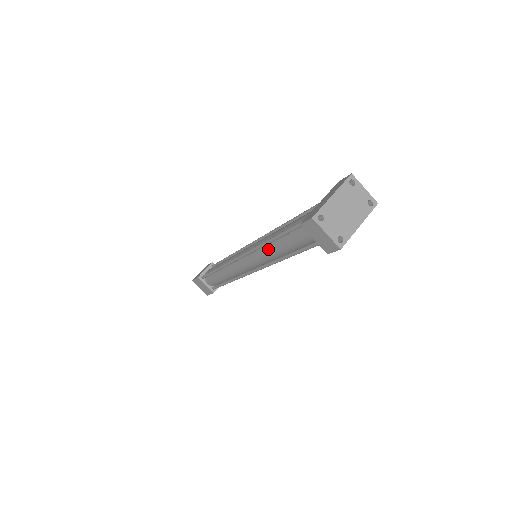
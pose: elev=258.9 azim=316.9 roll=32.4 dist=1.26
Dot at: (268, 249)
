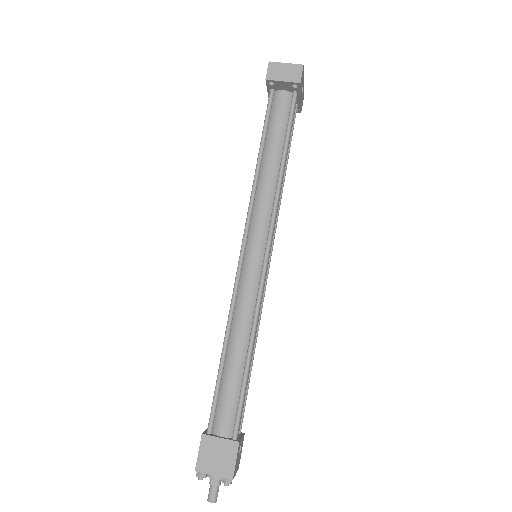
Dot at: (260, 191)
